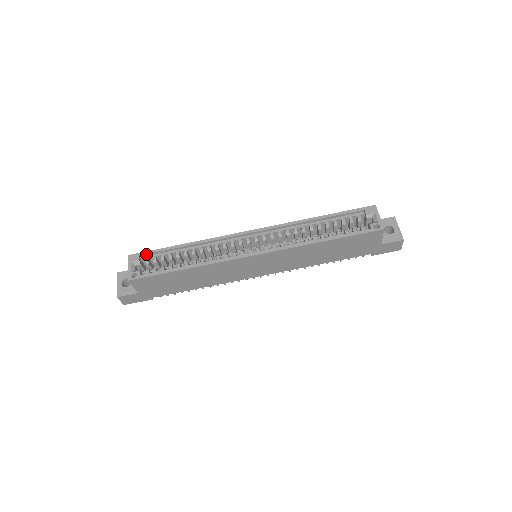
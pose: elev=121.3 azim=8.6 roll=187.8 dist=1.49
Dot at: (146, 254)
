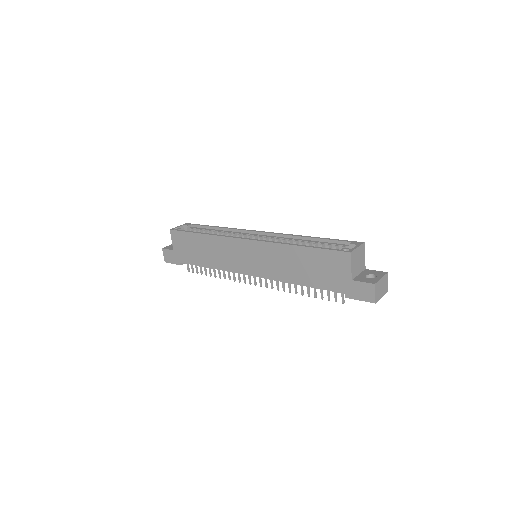
Dot at: (195, 225)
